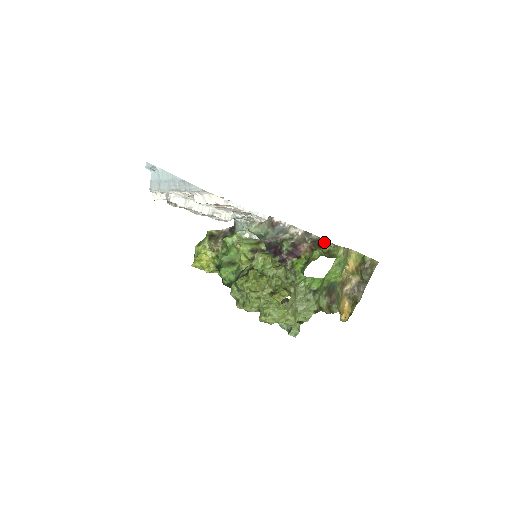
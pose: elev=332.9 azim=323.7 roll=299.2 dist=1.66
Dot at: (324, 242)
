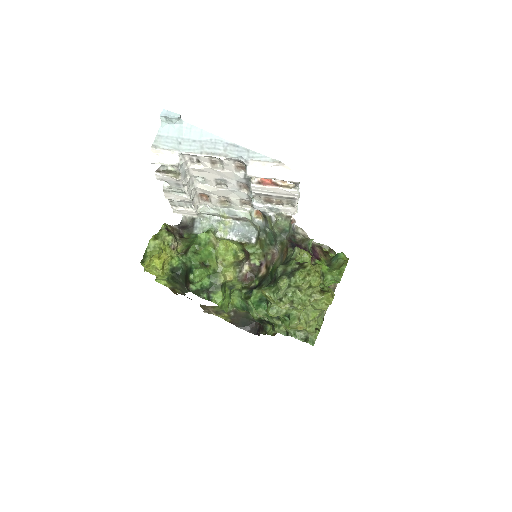
Dot at: (328, 248)
